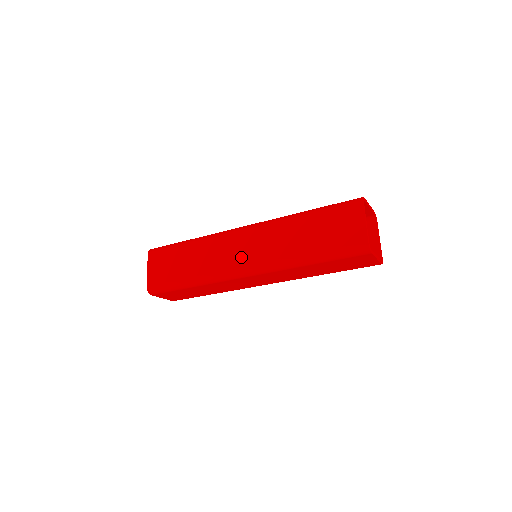
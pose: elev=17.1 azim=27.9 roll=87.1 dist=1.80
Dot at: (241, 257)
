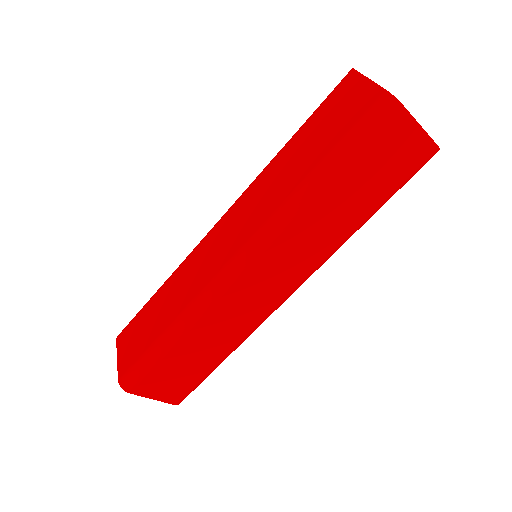
Dot at: (225, 249)
